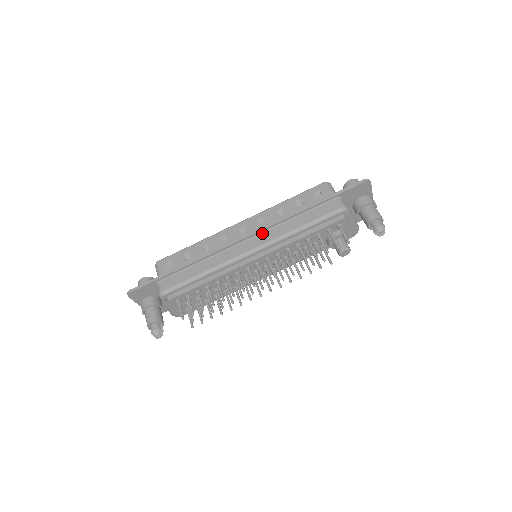
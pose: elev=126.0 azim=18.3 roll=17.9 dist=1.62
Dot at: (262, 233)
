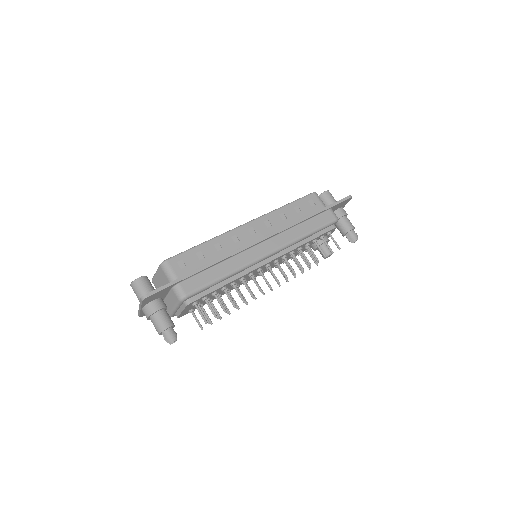
Dot at: (274, 237)
